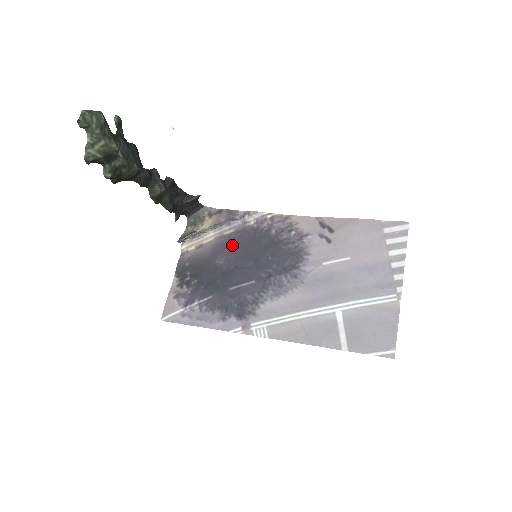
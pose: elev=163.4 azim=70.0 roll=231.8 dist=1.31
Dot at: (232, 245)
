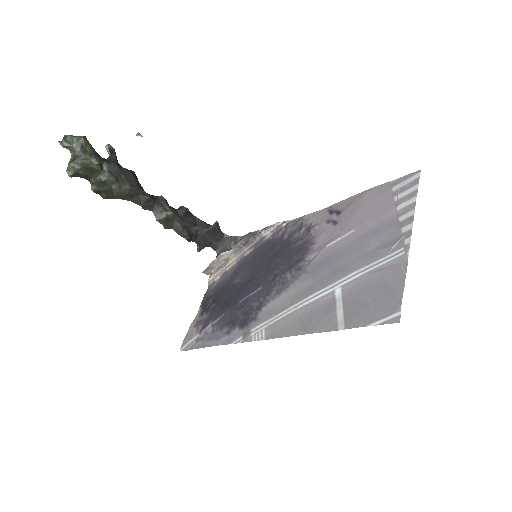
Dot at: (249, 262)
